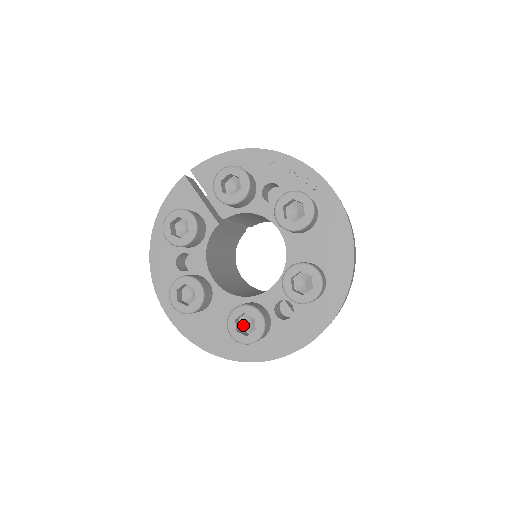
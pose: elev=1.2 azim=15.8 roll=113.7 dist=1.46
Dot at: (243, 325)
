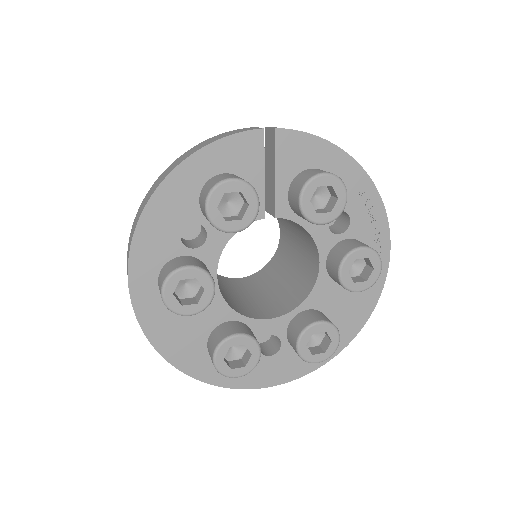
Dot at: occluded
